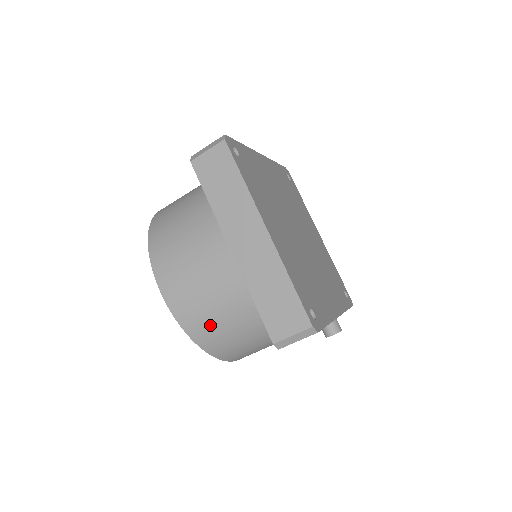
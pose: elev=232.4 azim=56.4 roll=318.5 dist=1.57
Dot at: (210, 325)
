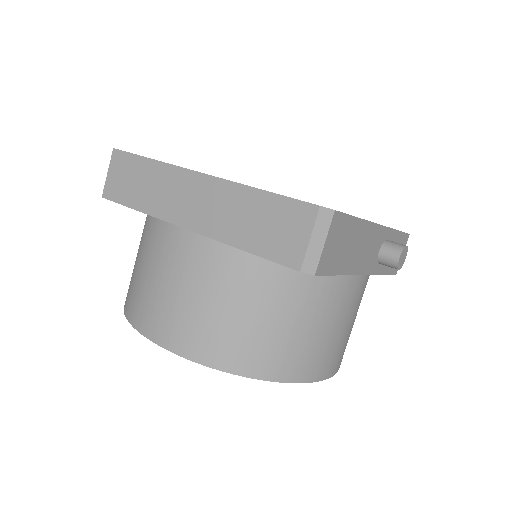
Dot at: (235, 335)
